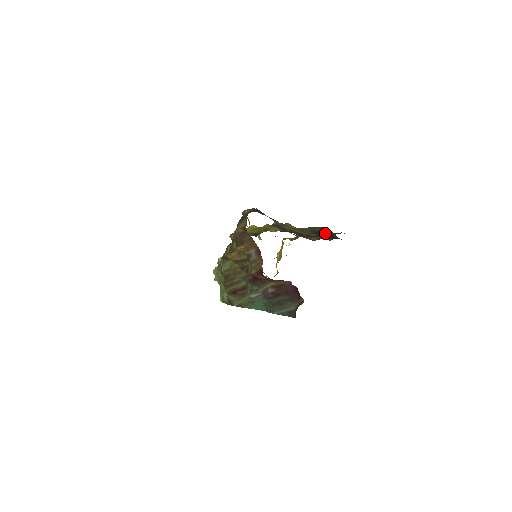
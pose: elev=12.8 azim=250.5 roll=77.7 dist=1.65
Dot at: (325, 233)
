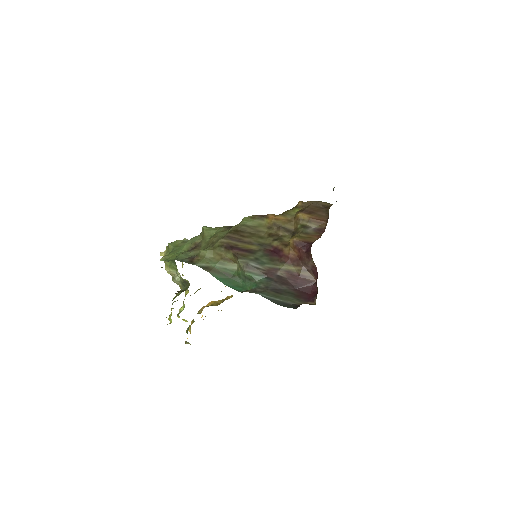
Dot at: occluded
